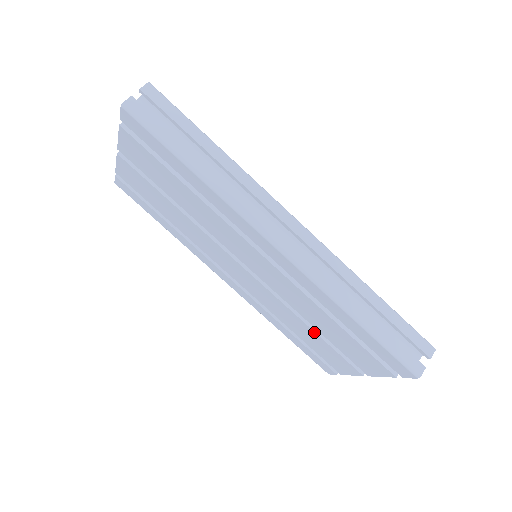
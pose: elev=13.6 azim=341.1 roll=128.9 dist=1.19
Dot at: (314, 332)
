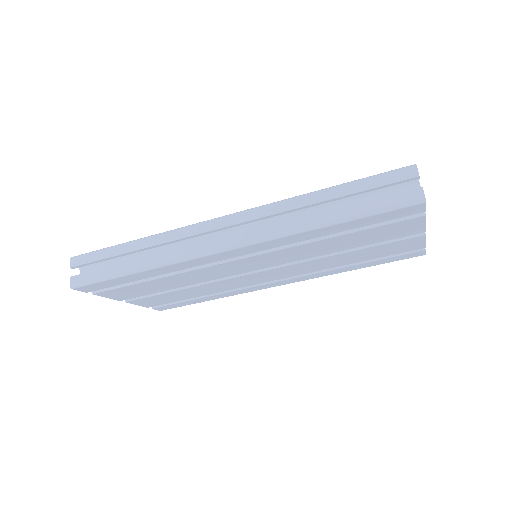
Dot at: (352, 252)
